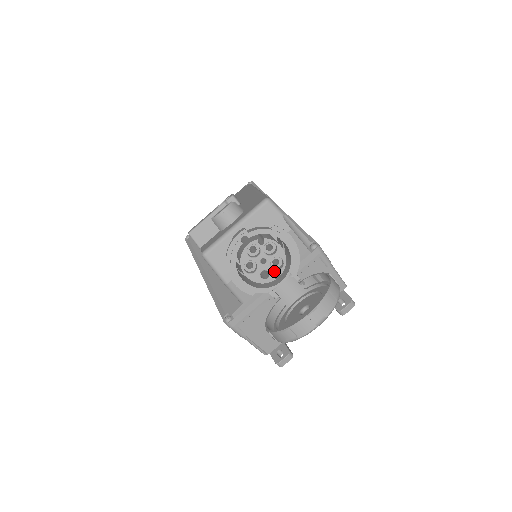
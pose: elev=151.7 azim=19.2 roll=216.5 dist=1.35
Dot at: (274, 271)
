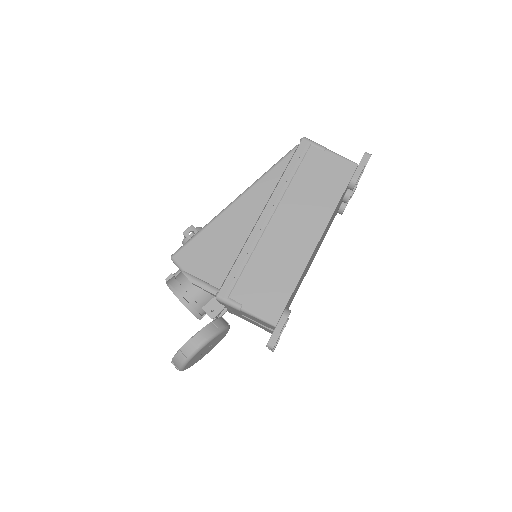
Dot at: occluded
